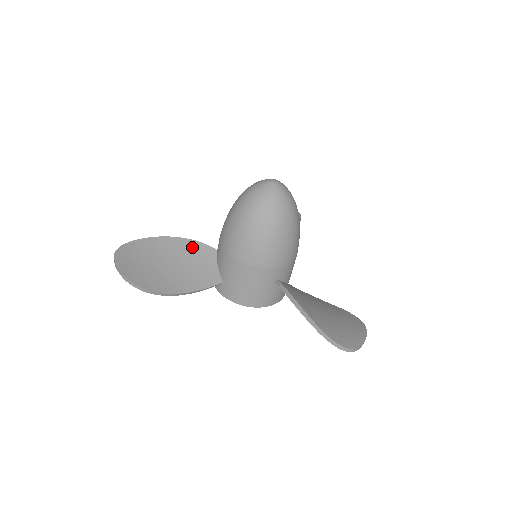
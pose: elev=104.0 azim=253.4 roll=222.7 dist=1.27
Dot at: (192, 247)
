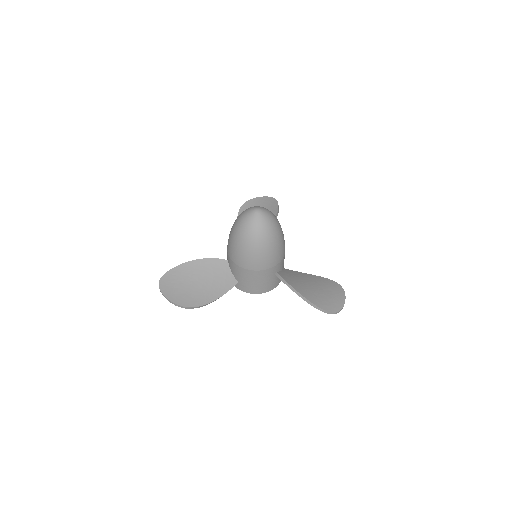
Dot at: (210, 264)
